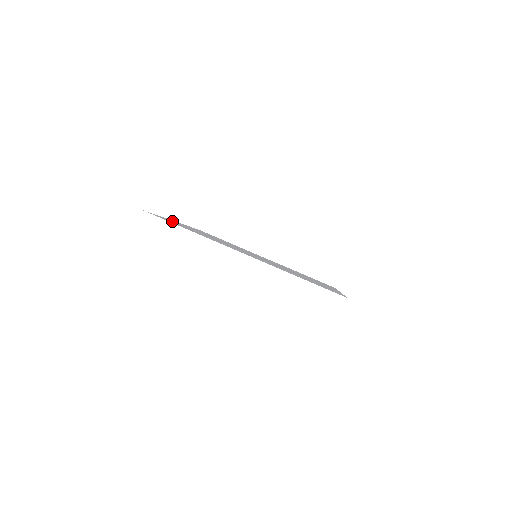
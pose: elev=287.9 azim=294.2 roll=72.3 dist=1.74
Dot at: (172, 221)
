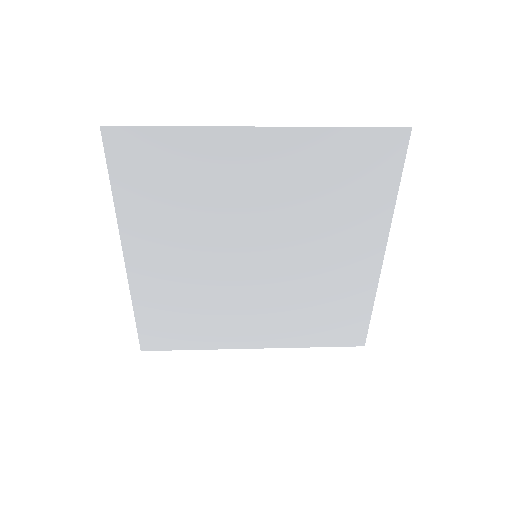
Dot at: (131, 197)
